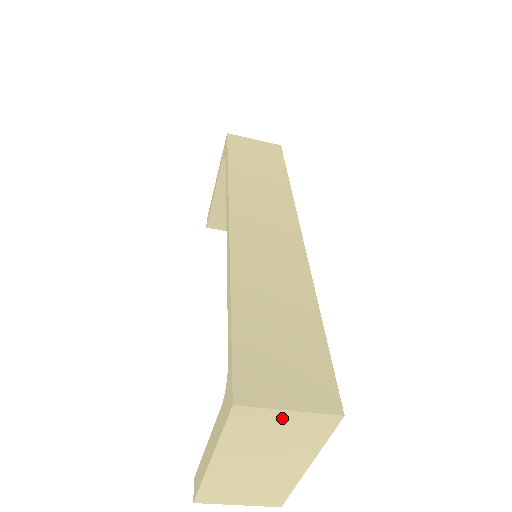
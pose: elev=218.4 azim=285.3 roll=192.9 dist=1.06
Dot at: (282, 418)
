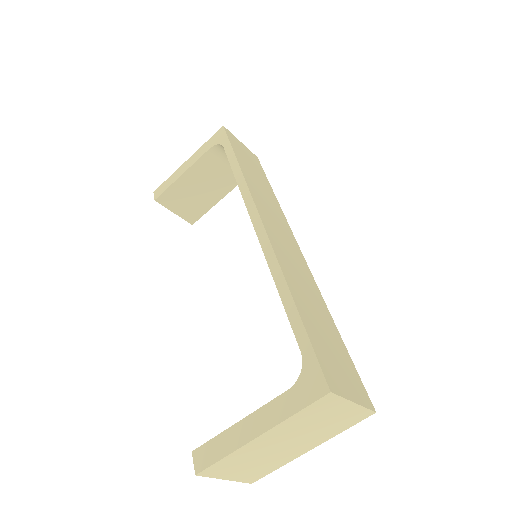
Dot at: (344, 408)
